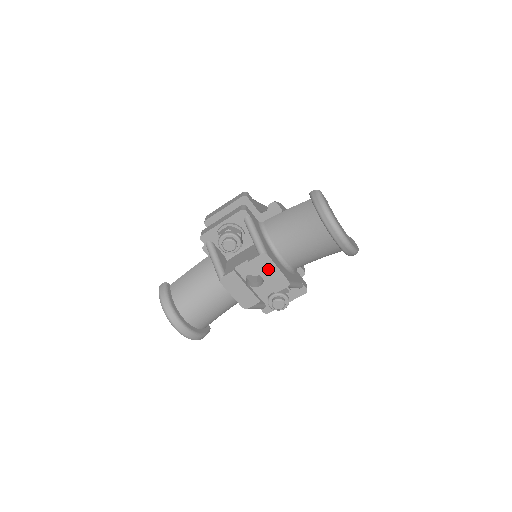
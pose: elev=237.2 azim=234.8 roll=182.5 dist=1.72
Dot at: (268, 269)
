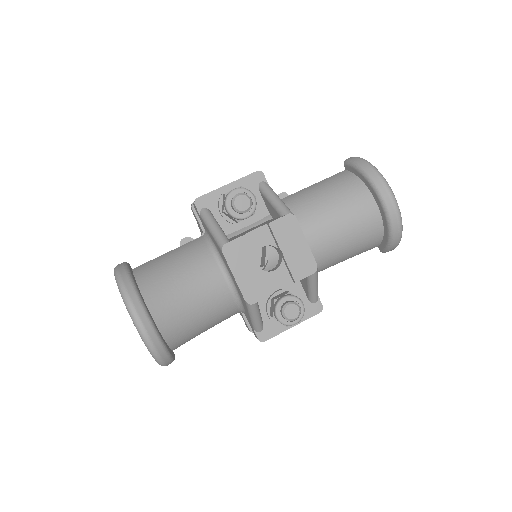
Dot at: (293, 240)
